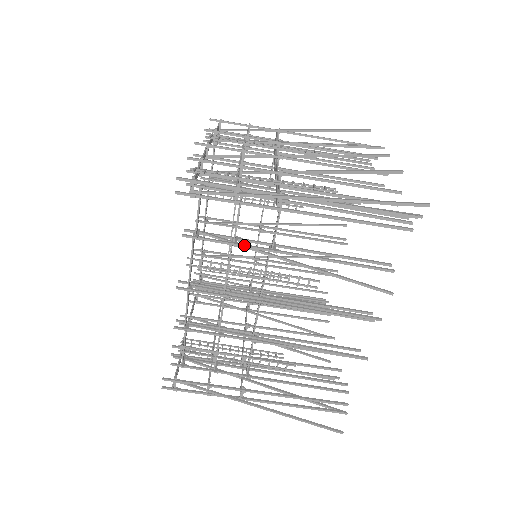
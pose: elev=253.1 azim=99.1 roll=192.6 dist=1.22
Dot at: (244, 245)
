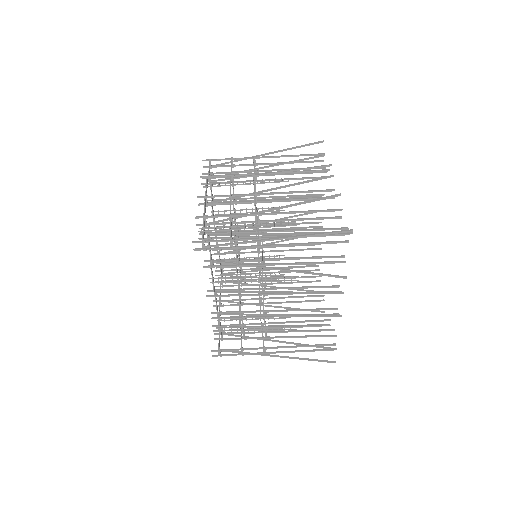
Dot at: (244, 265)
